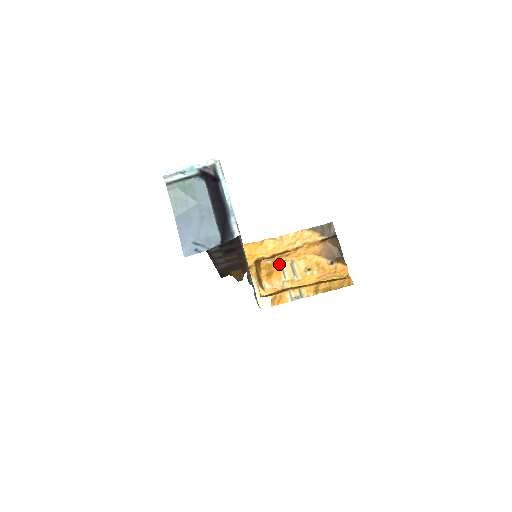
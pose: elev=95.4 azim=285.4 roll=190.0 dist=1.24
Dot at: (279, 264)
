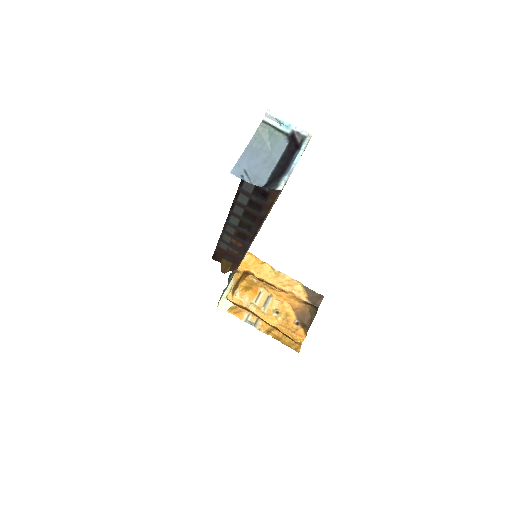
Dot at: (260, 288)
